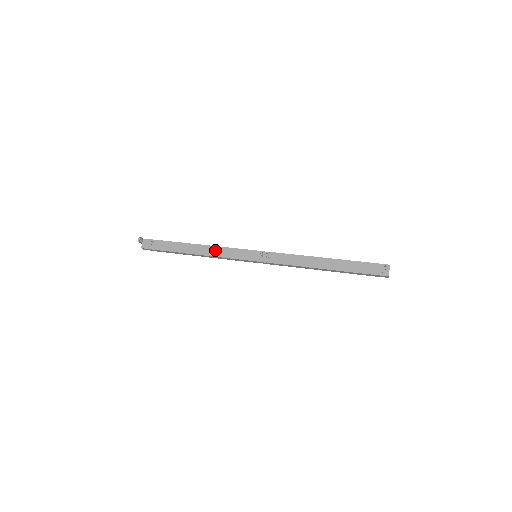
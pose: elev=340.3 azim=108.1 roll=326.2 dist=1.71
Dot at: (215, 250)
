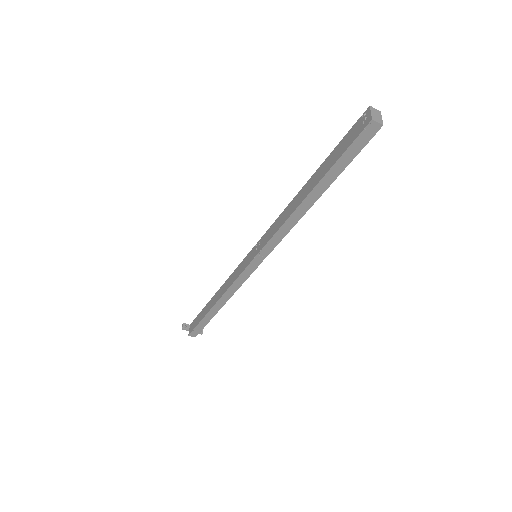
Dot at: (226, 284)
